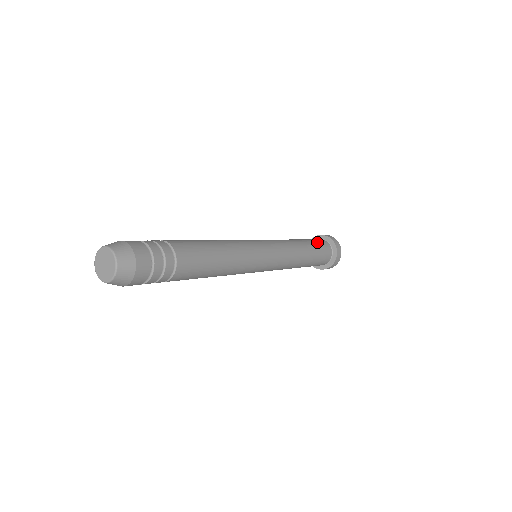
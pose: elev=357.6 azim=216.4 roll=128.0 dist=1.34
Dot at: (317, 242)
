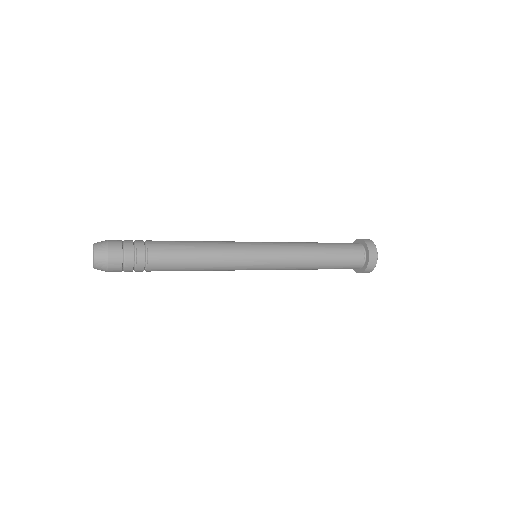
Dot at: (342, 244)
